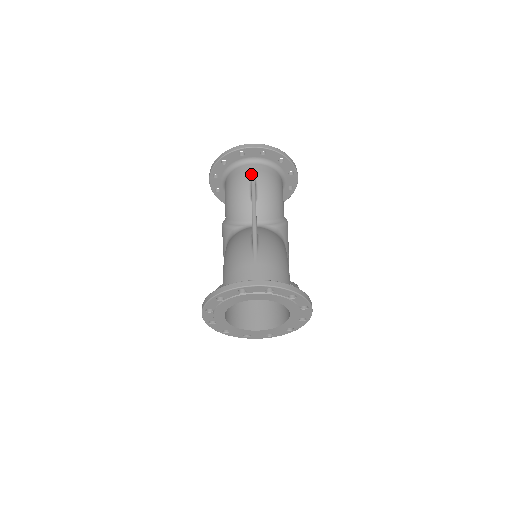
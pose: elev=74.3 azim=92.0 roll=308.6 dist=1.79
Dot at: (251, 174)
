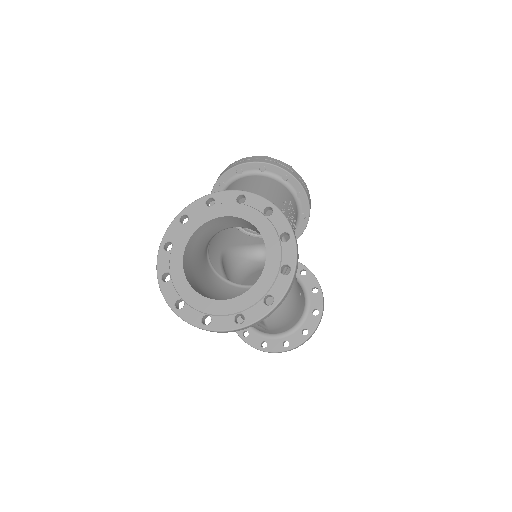
Dot at: occluded
